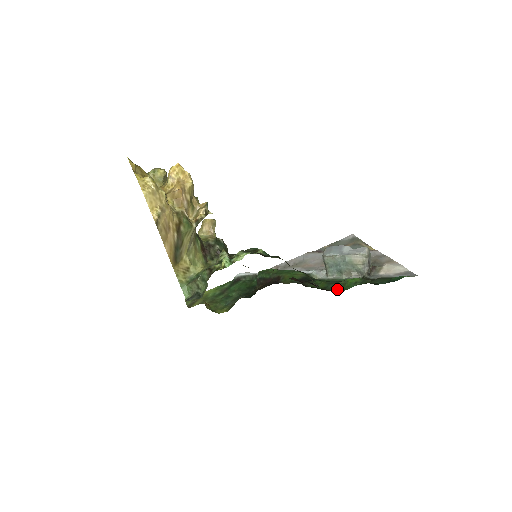
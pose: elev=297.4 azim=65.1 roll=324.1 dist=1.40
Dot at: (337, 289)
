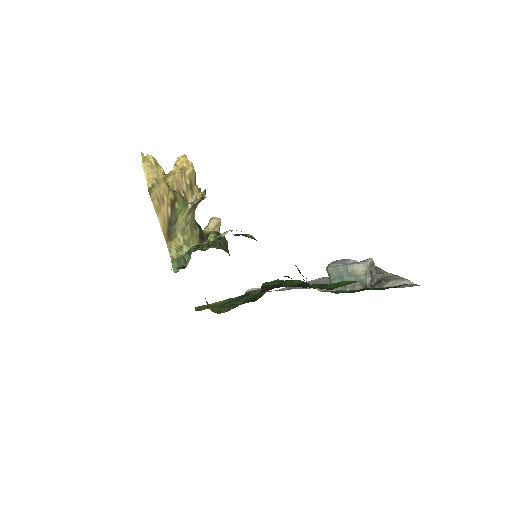
Dot at: (329, 288)
